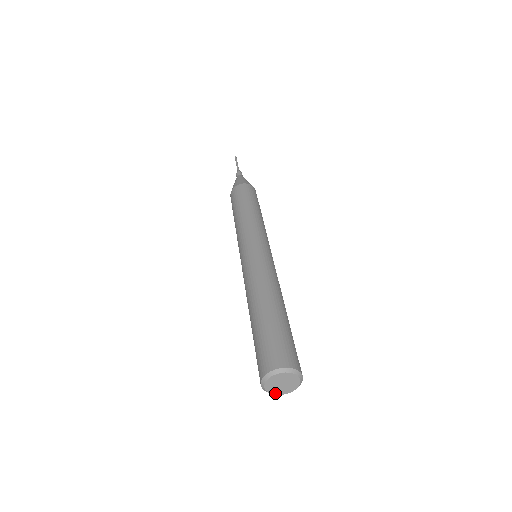
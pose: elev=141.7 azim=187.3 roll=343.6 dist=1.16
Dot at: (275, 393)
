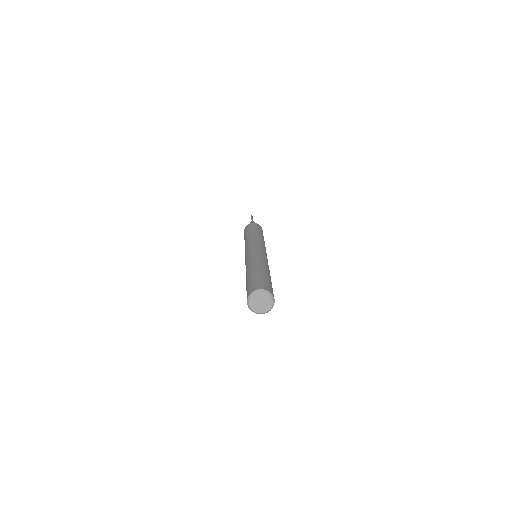
Dot at: (252, 307)
